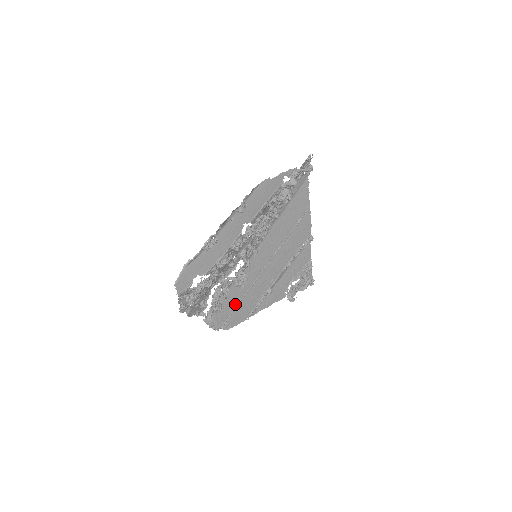
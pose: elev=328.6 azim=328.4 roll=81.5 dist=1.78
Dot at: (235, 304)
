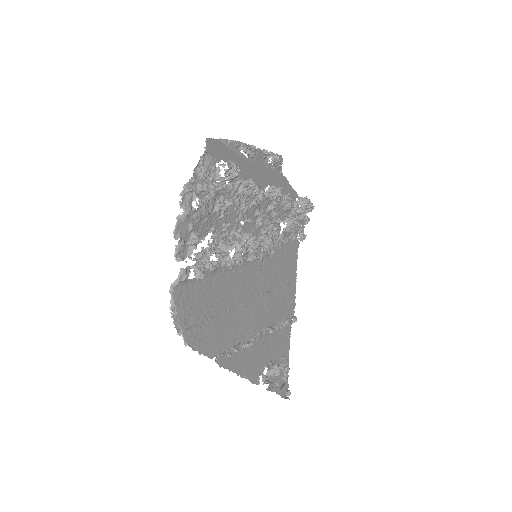
Dot at: (210, 311)
